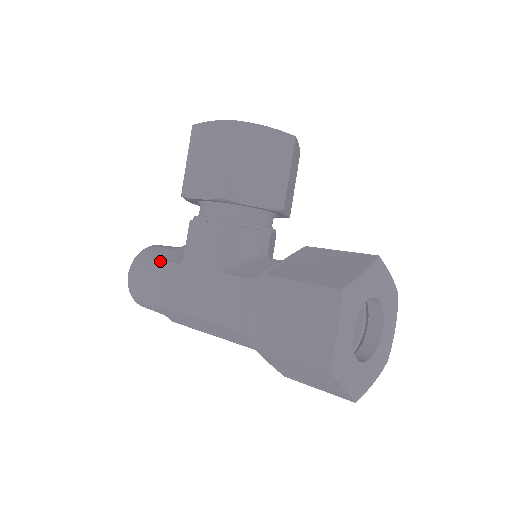
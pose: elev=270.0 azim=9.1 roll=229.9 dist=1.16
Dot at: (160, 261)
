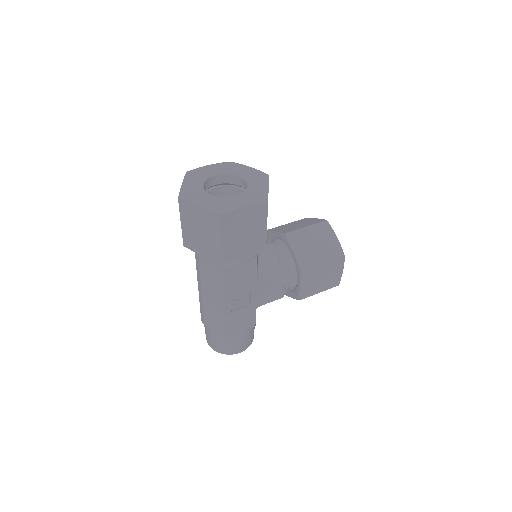
Dot at: occluded
